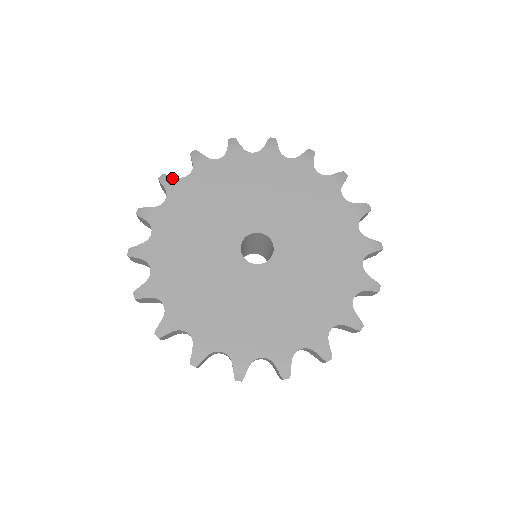
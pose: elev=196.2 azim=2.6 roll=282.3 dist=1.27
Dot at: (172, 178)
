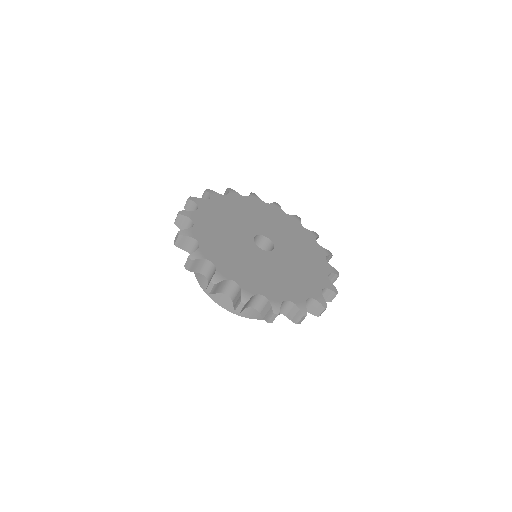
Dot at: (189, 211)
